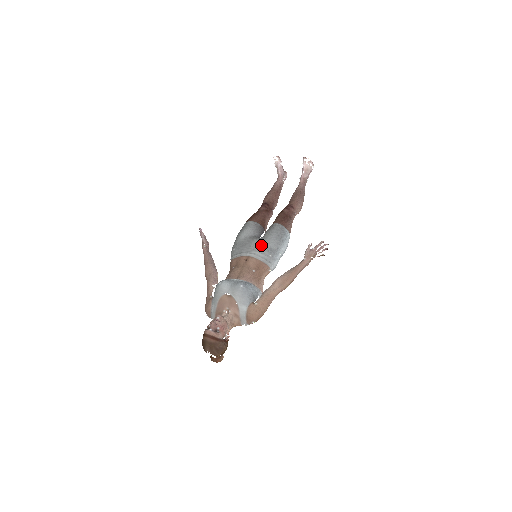
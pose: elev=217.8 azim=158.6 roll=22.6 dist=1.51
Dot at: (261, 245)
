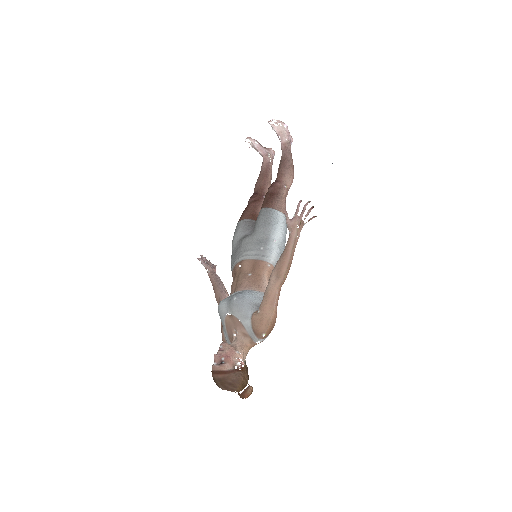
Dot at: (250, 242)
